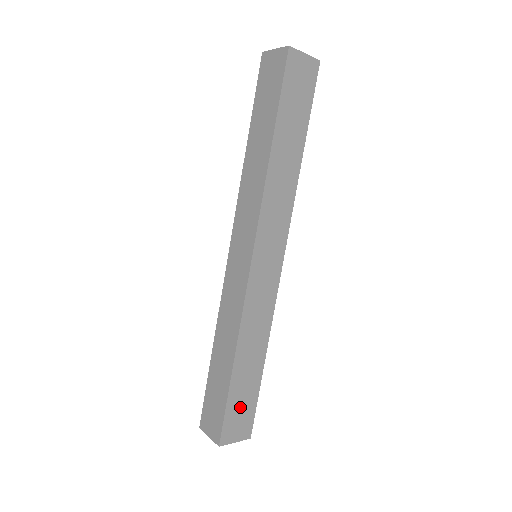
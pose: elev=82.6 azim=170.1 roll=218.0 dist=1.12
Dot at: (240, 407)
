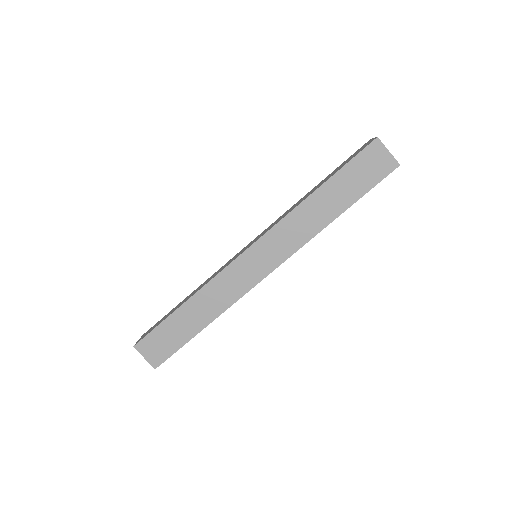
Dot at: (165, 338)
